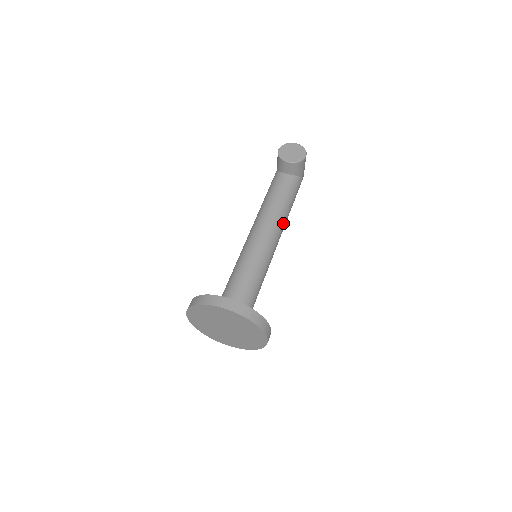
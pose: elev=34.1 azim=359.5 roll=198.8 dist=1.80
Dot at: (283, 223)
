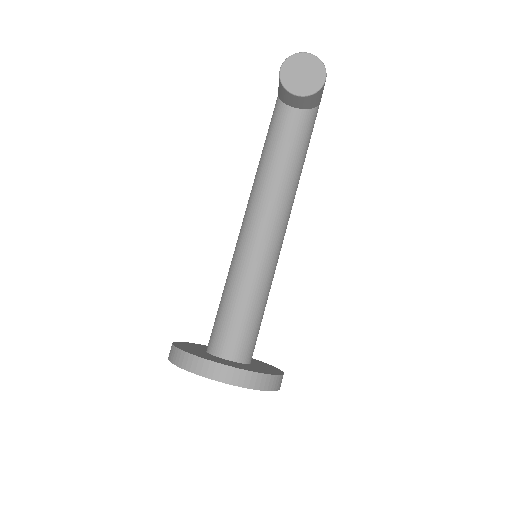
Dot at: (292, 198)
